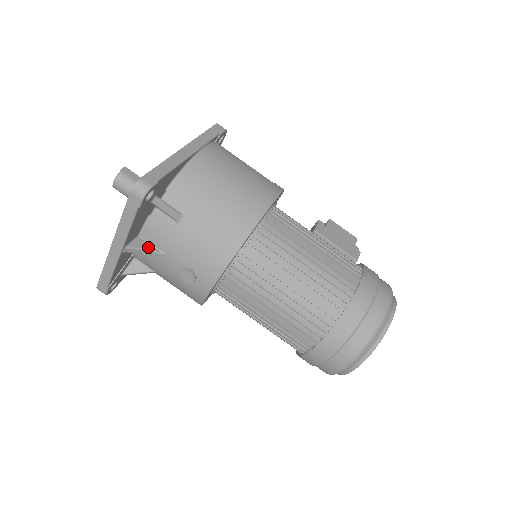
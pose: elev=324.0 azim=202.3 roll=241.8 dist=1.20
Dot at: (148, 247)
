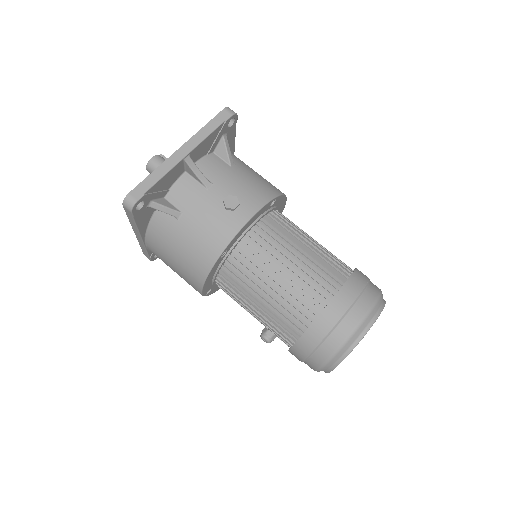
Dot at: (201, 172)
